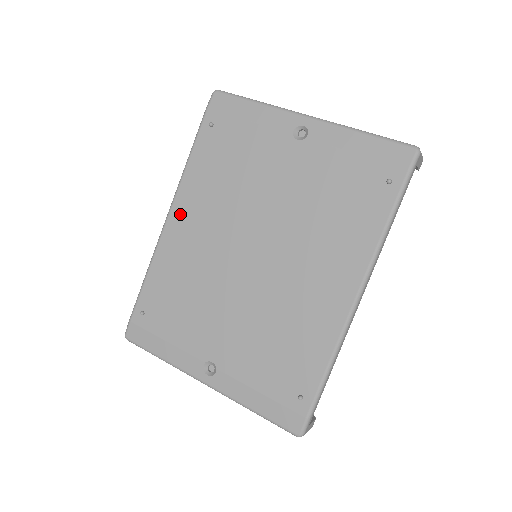
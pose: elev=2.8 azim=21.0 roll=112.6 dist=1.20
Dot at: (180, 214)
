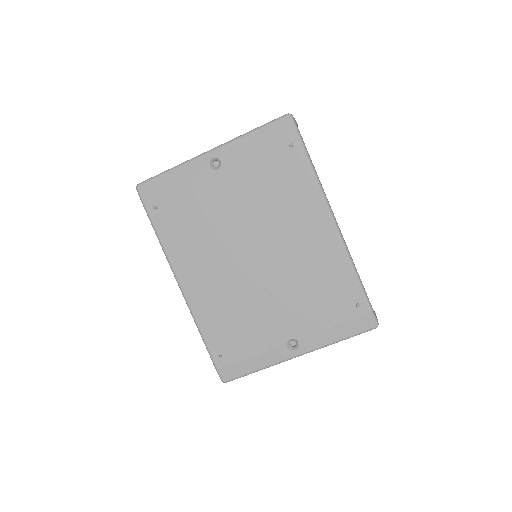
Dot at: (187, 277)
